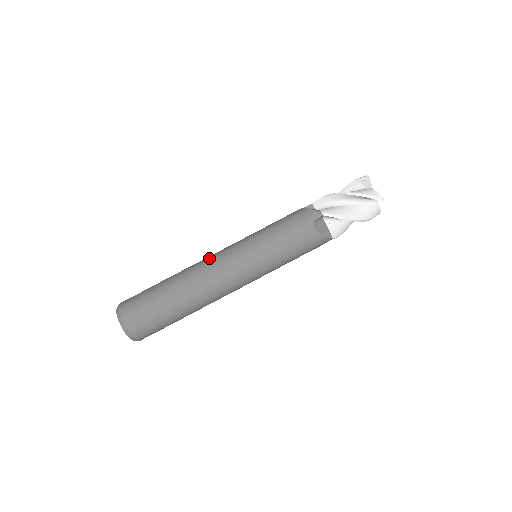
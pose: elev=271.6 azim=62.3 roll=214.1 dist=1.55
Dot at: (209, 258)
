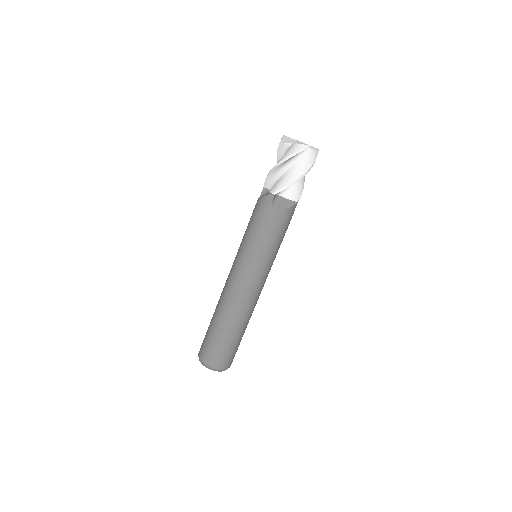
Dot at: (226, 284)
